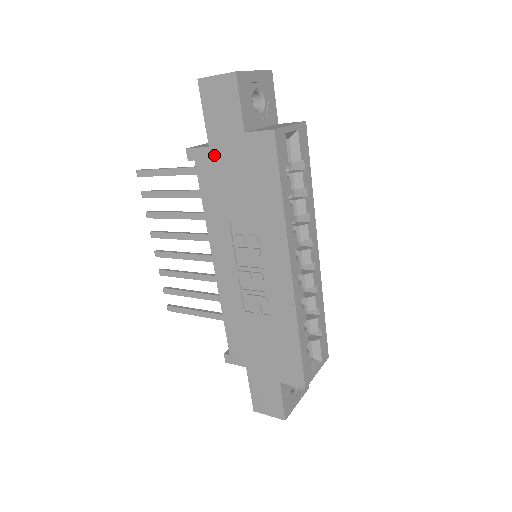
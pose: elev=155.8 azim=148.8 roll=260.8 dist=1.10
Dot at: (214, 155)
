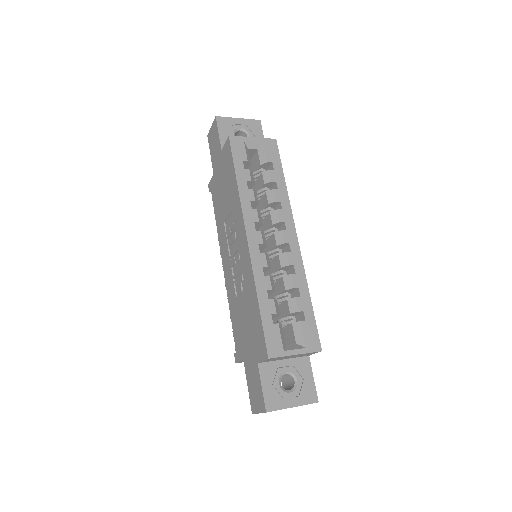
Dot at: (215, 178)
